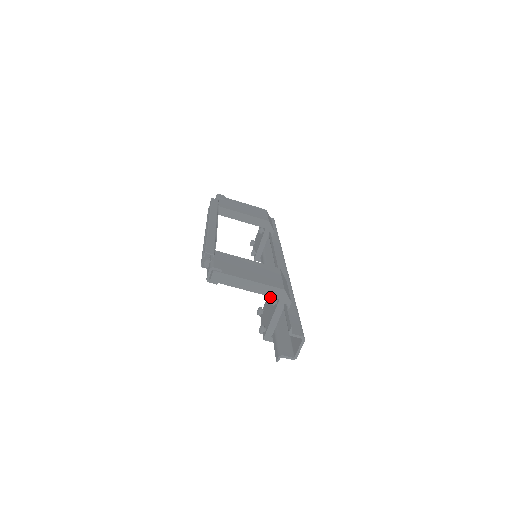
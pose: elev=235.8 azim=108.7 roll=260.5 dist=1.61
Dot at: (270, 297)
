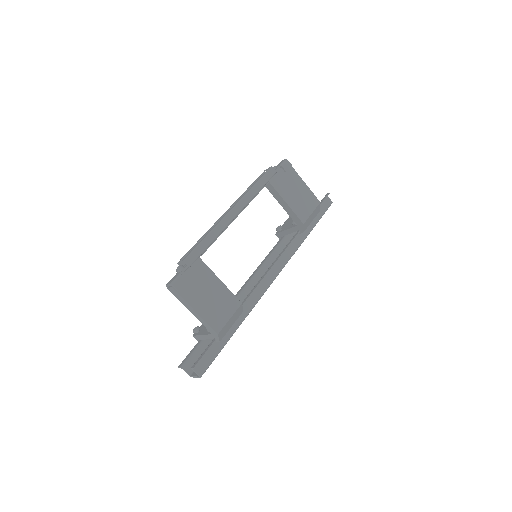
Dot at: occluded
